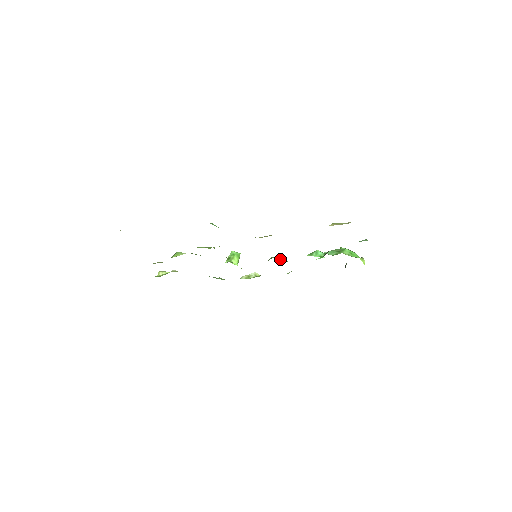
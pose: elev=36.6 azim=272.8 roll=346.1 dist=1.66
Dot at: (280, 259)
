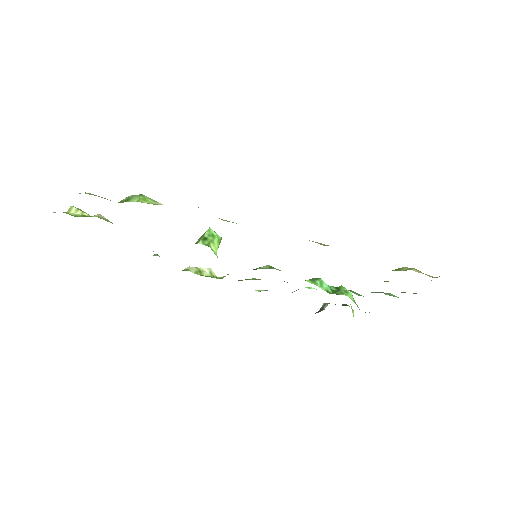
Dot at: occluded
